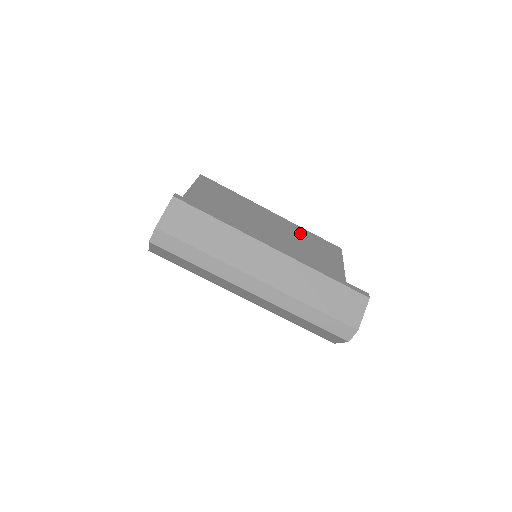
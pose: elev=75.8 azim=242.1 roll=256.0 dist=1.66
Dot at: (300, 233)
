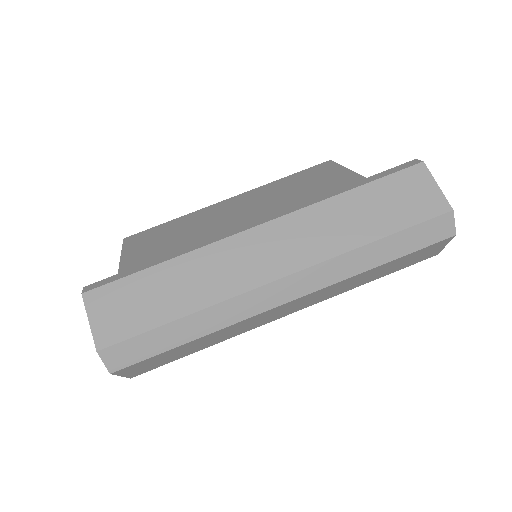
Dot at: (275, 188)
